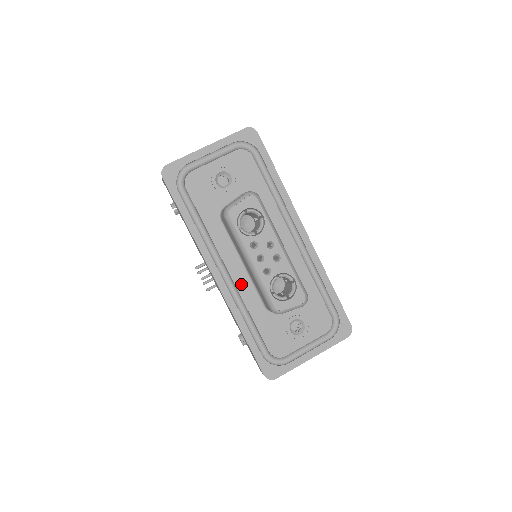
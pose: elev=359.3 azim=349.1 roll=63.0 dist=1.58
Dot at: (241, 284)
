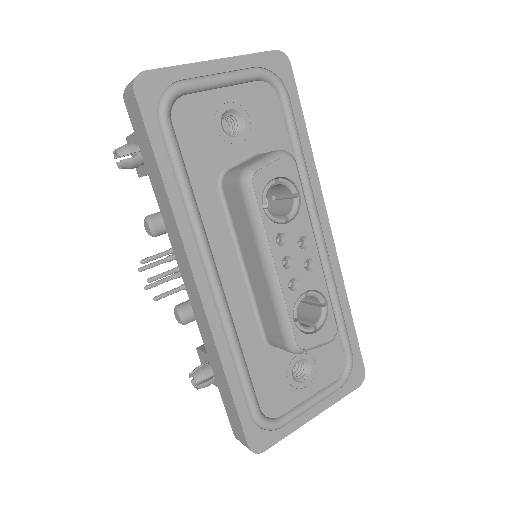
Dot at: (236, 299)
